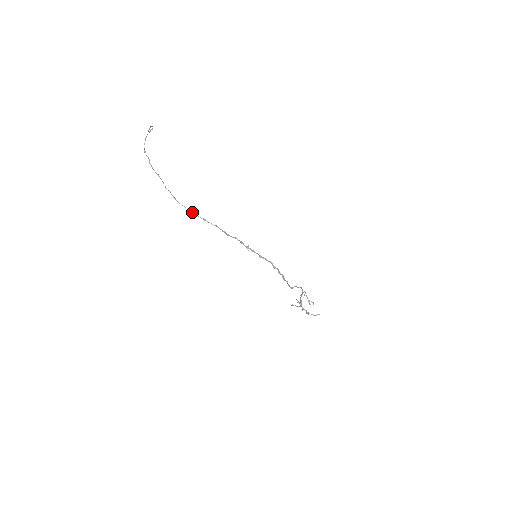
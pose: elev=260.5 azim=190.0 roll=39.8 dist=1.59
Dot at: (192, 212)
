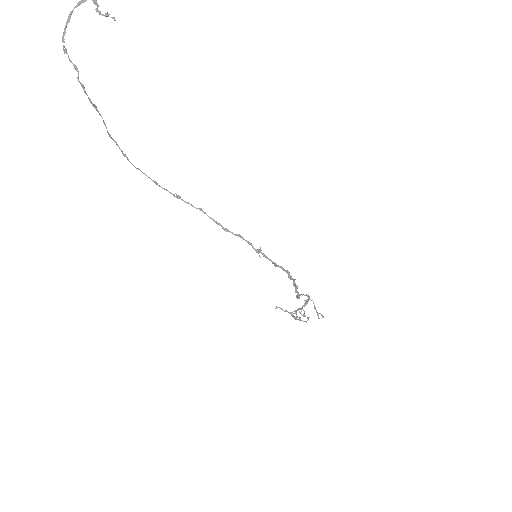
Dot at: (155, 182)
